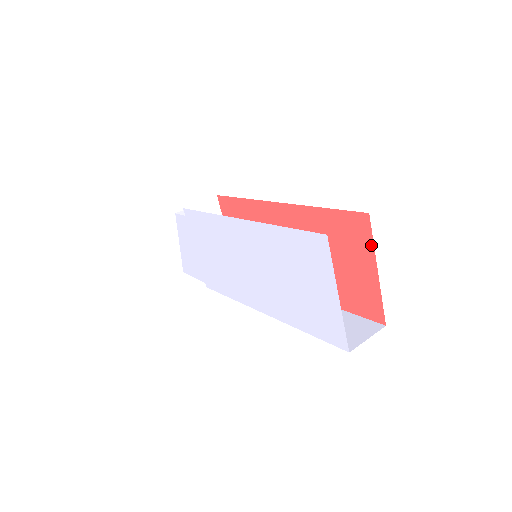
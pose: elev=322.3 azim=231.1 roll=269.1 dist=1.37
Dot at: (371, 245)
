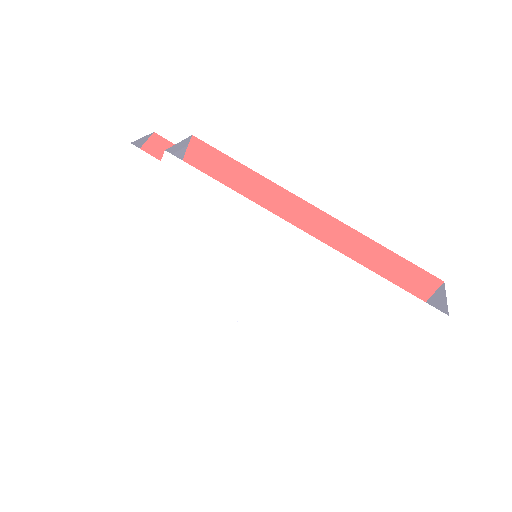
Dot at: occluded
